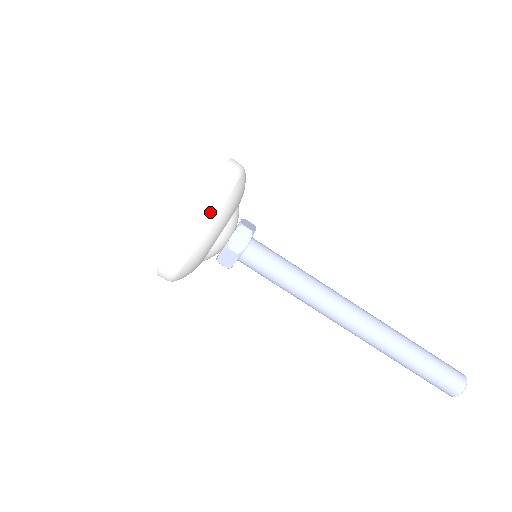
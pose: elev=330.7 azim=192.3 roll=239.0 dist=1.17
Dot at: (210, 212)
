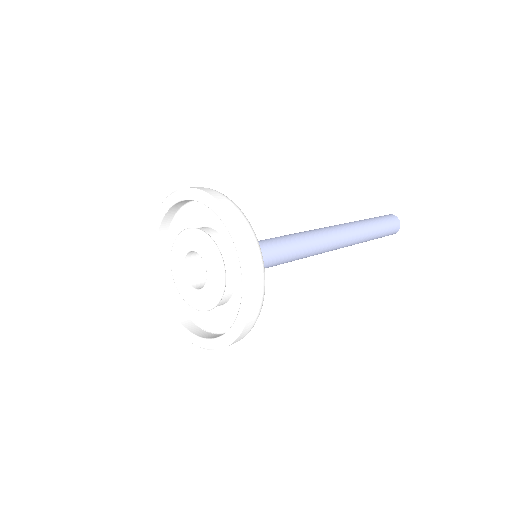
Dot at: occluded
